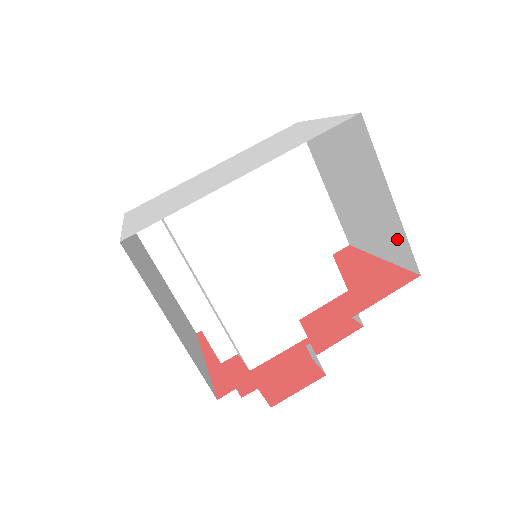
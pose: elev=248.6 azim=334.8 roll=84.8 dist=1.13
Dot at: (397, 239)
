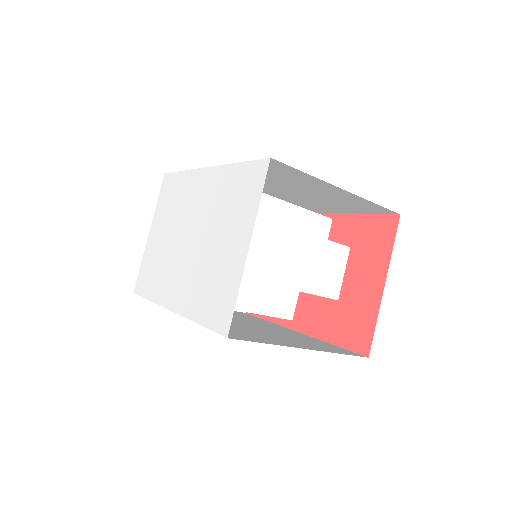
Dot at: occluded
